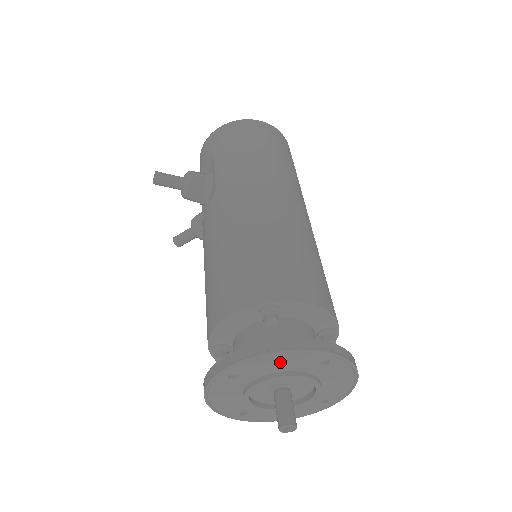
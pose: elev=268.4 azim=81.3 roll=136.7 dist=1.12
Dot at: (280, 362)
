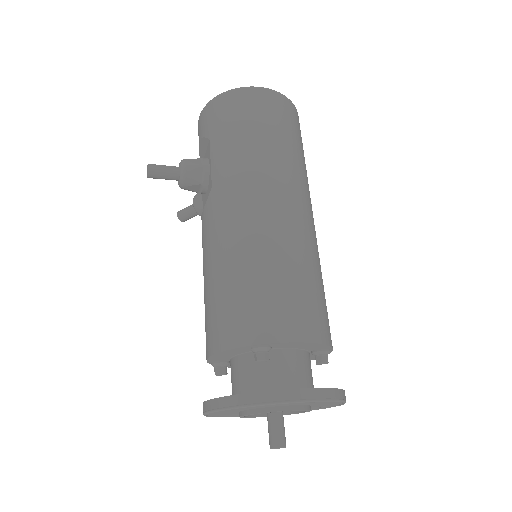
Dot at: (268, 405)
